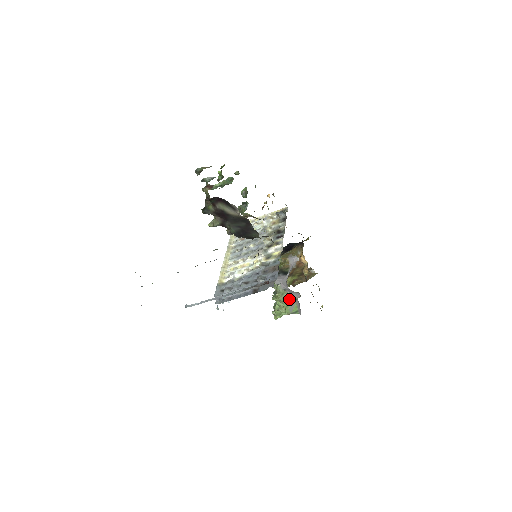
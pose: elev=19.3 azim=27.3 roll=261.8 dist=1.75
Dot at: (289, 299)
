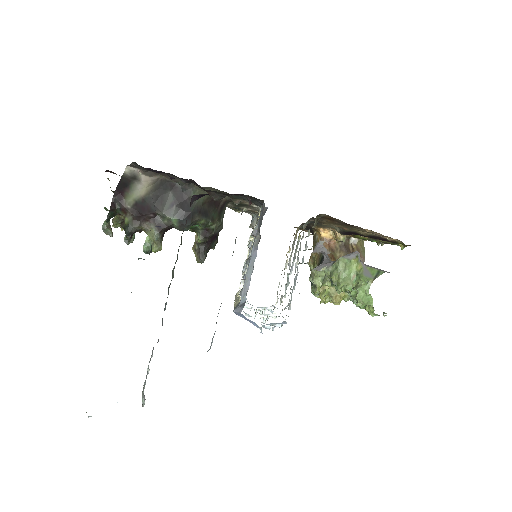
Dot at: (350, 267)
